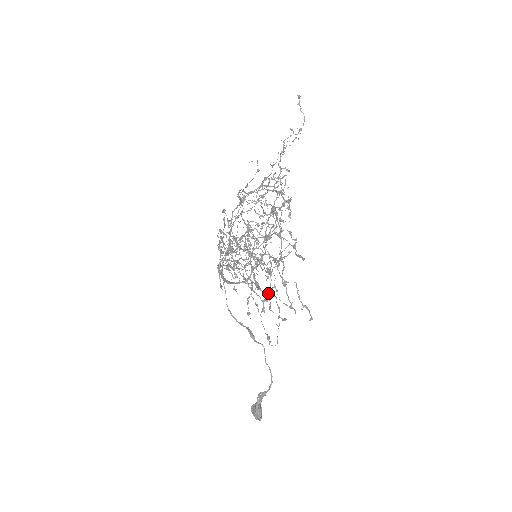
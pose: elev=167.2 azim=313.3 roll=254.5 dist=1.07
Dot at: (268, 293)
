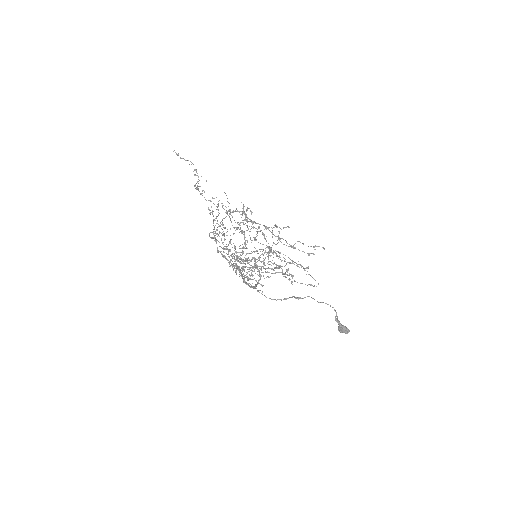
Dot at: occluded
